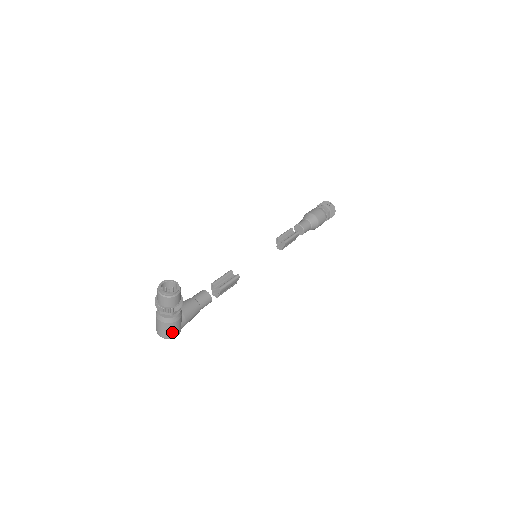
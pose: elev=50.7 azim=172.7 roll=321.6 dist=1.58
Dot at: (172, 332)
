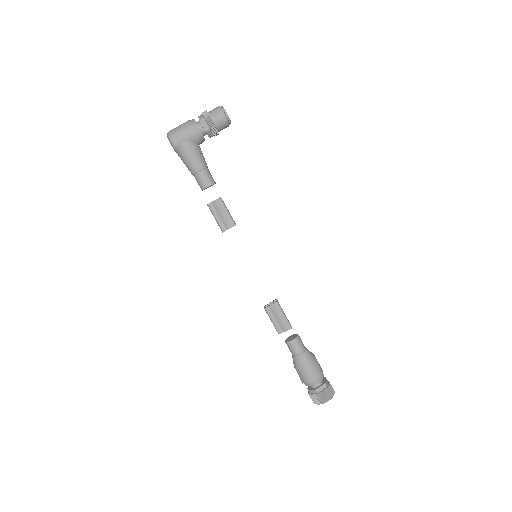
Dot at: (179, 132)
